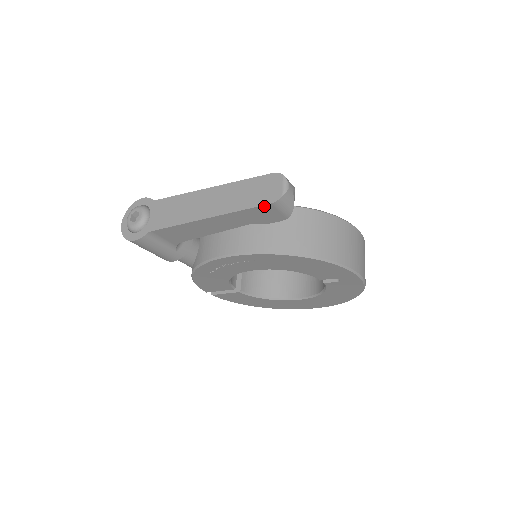
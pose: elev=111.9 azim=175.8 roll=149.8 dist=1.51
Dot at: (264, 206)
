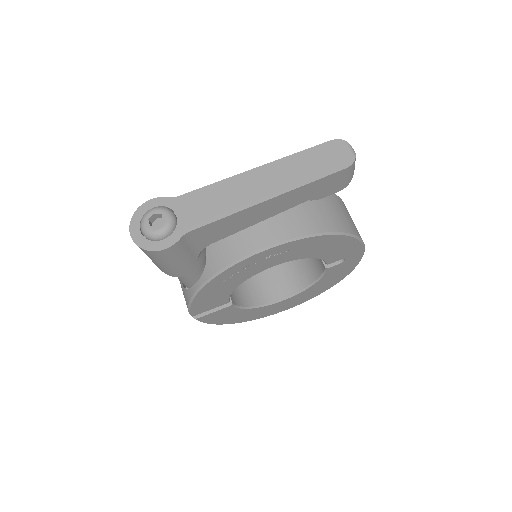
Dot at: (336, 173)
